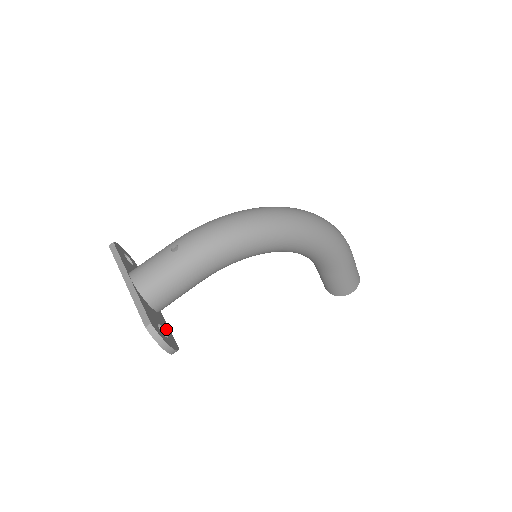
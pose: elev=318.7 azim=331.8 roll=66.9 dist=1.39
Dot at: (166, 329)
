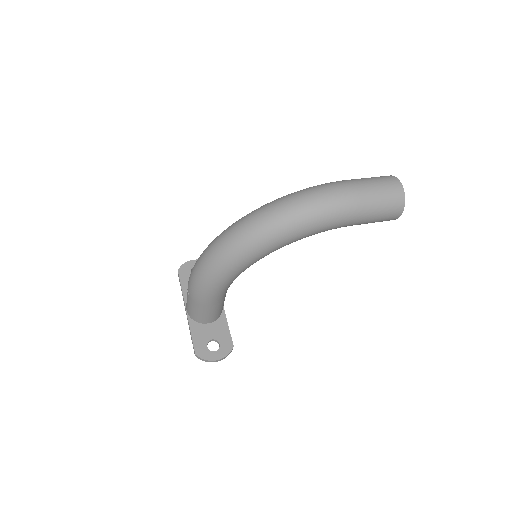
Dot at: (221, 336)
